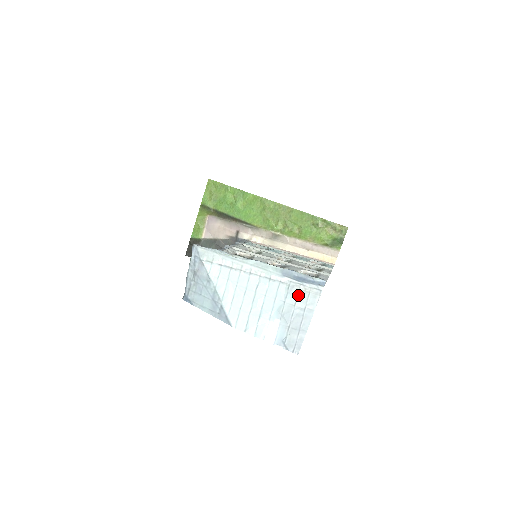
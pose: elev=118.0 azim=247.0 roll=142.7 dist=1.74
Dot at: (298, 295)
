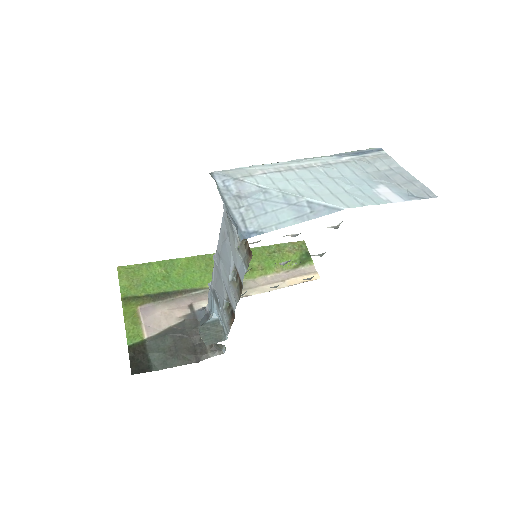
Dot at: (372, 163)
